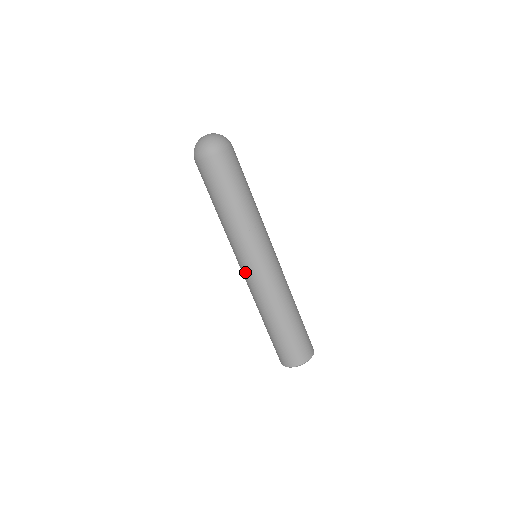
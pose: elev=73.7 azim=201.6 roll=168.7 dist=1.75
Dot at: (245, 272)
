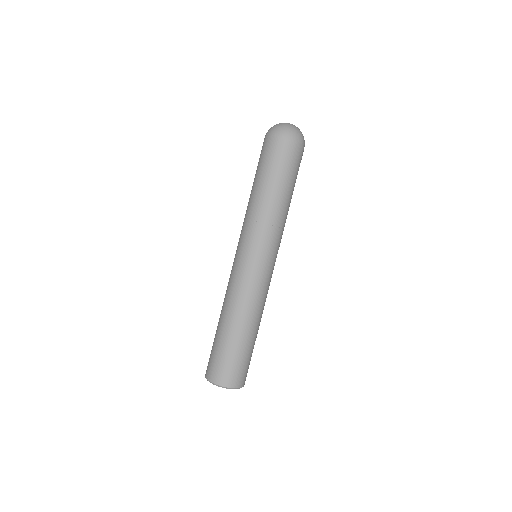
Dot at: (255, 266)
